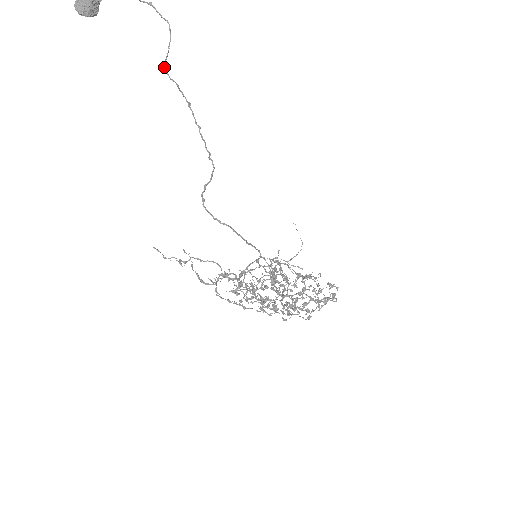
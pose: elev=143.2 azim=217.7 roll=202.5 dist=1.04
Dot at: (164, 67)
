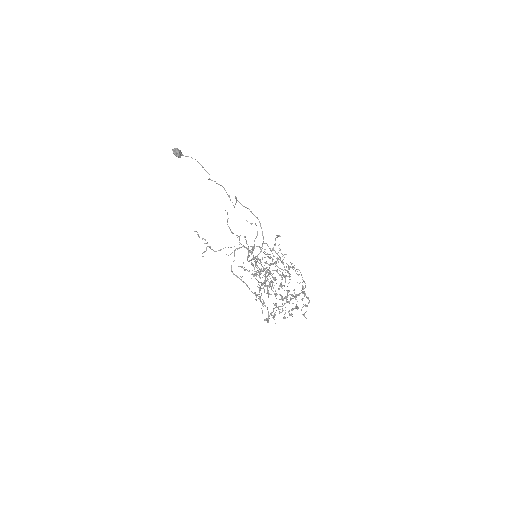
Dot at: (208, 179)
